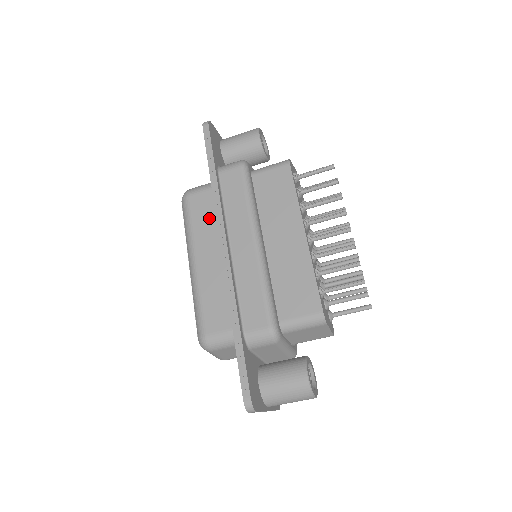
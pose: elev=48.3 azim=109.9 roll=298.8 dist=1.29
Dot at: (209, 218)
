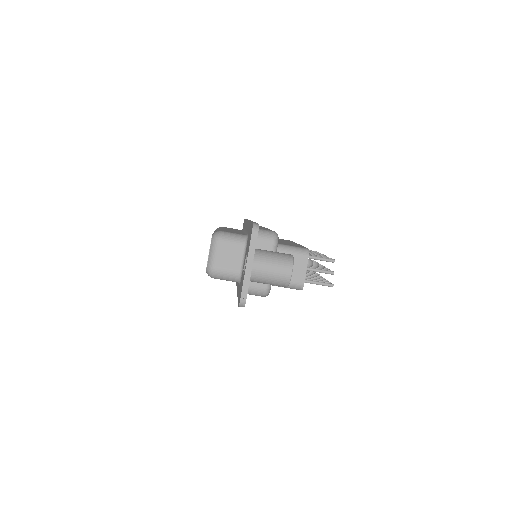
Dot at: occluded
